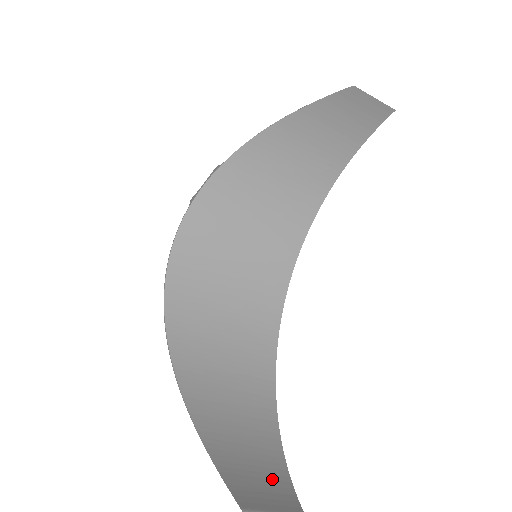
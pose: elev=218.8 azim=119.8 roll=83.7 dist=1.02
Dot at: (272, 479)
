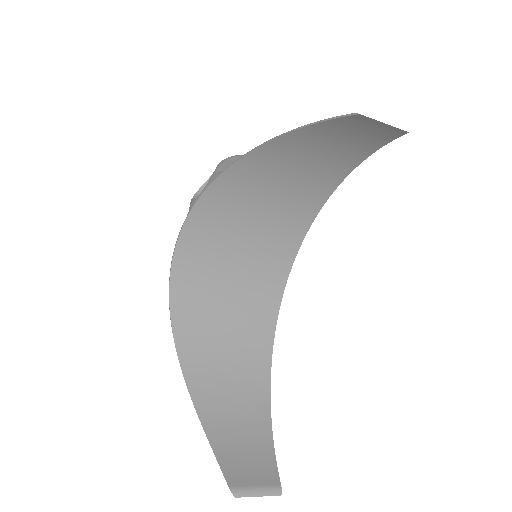
Dot at: (258, 454)
